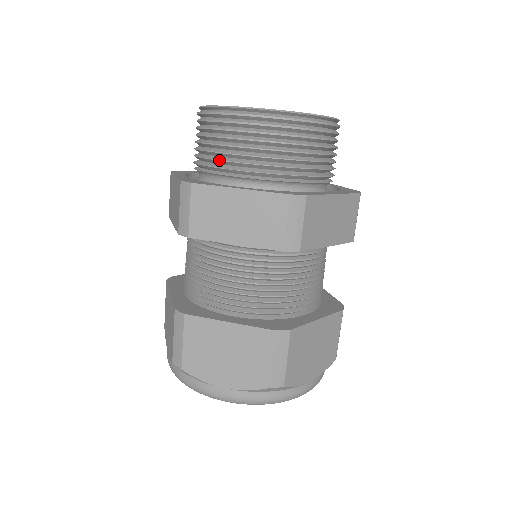
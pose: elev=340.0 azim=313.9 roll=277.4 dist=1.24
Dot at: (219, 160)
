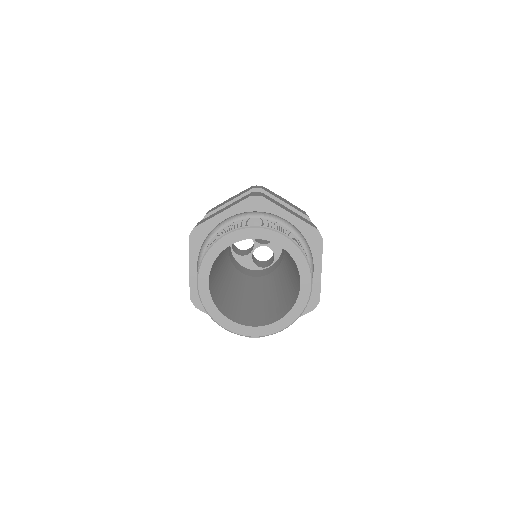
Dot at: occluded
